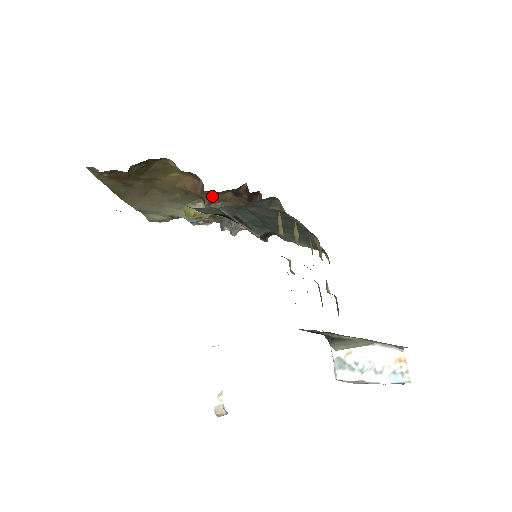
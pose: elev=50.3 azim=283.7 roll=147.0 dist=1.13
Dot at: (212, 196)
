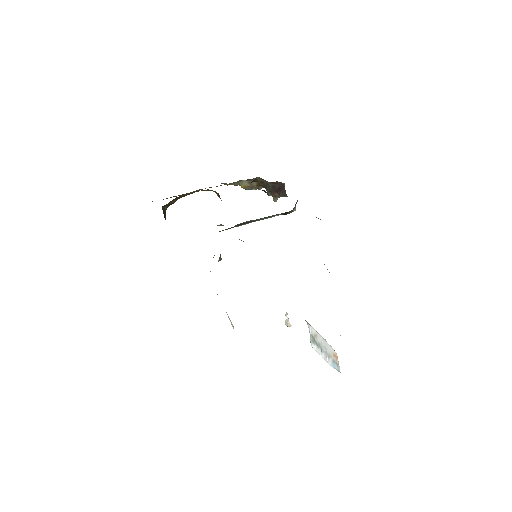
Dot at: occluded
